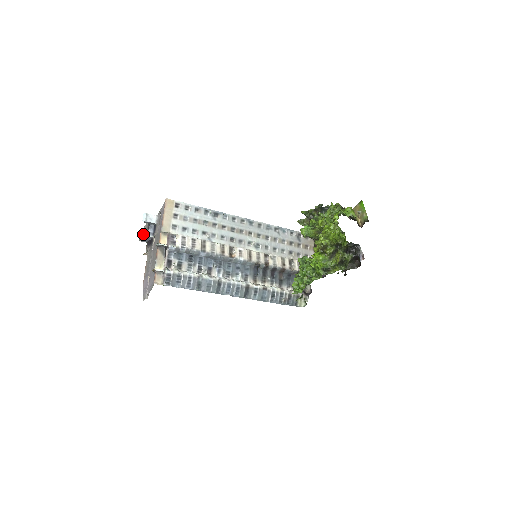
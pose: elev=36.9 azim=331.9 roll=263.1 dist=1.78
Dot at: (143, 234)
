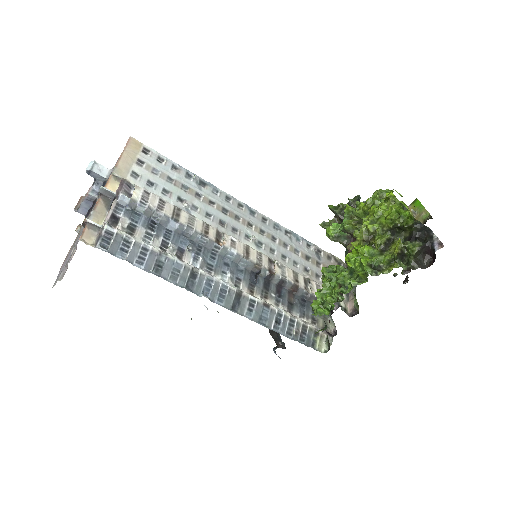
Dot at: occluded
